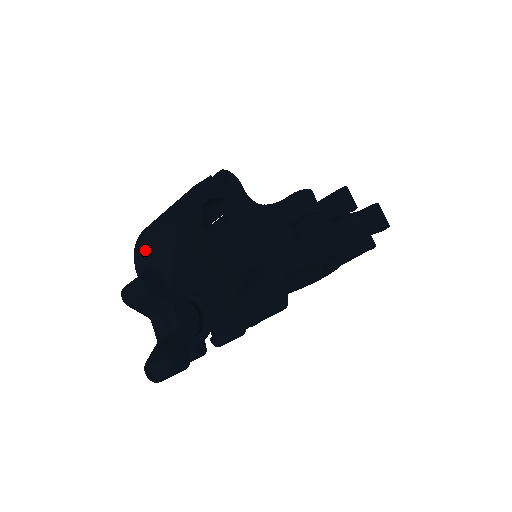
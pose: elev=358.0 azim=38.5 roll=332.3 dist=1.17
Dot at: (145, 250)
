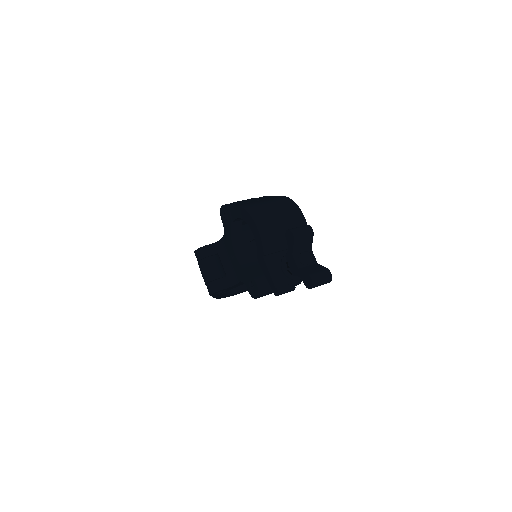
Dot at: (266, 217)
